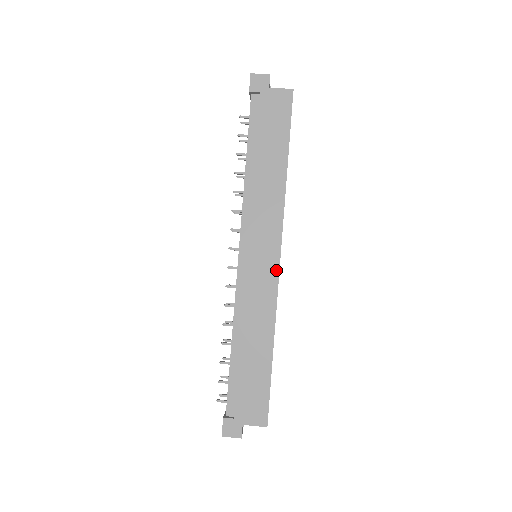
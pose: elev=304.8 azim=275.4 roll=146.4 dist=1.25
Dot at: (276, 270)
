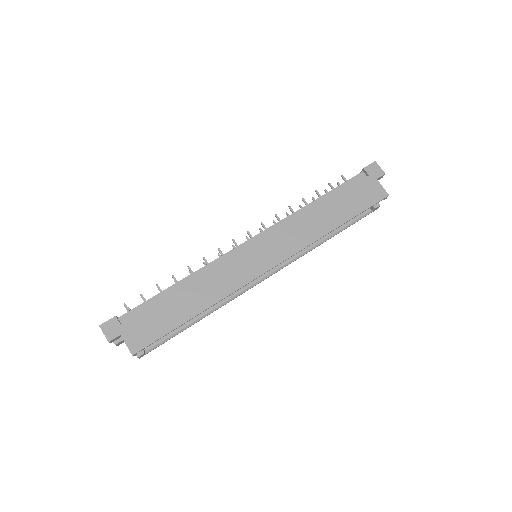
Dot at: (259, 273)
